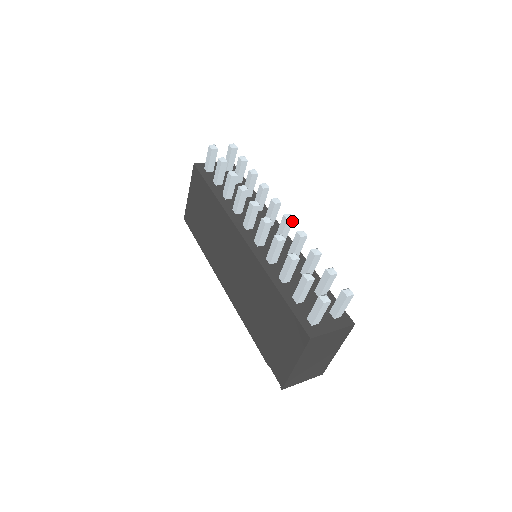
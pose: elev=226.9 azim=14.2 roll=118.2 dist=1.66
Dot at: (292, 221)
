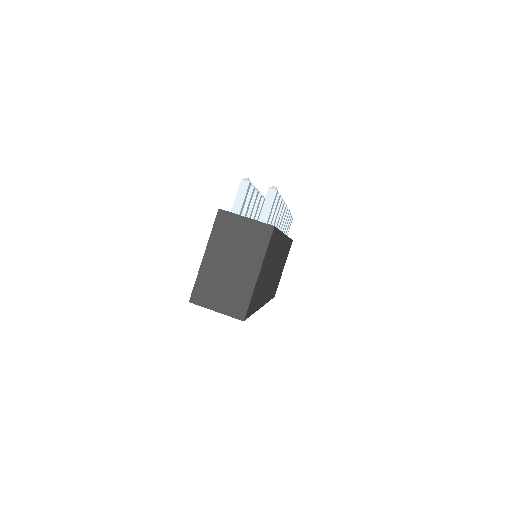
Dot at: (284, 207)
